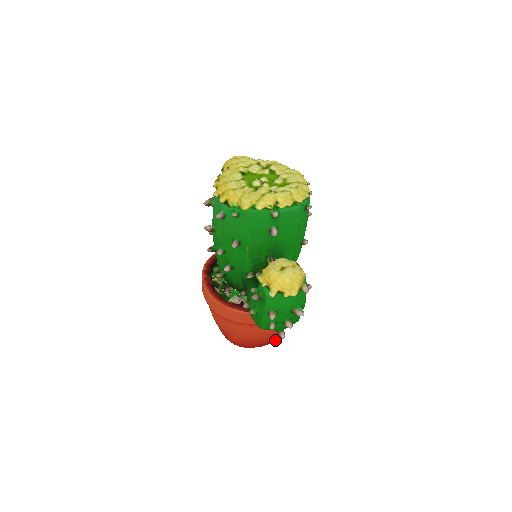
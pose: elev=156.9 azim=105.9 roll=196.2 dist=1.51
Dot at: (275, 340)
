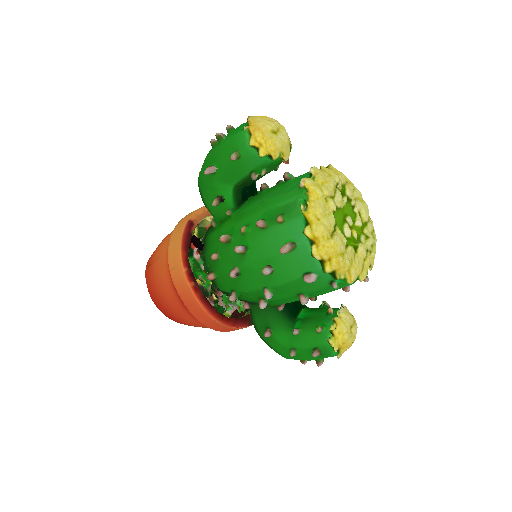
Dot at: occluded
